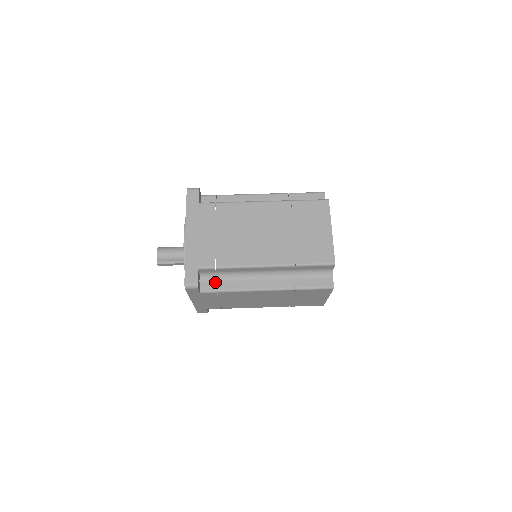
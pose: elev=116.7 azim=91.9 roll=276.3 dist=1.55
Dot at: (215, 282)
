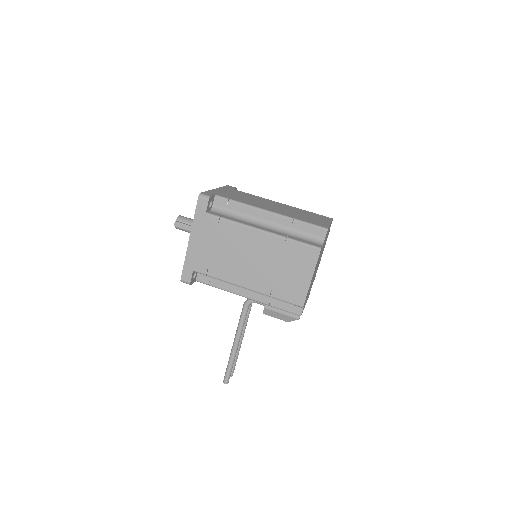
Dot at: (221, 215)
